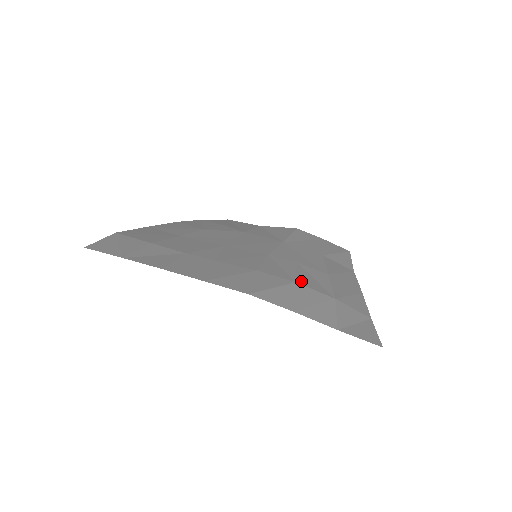
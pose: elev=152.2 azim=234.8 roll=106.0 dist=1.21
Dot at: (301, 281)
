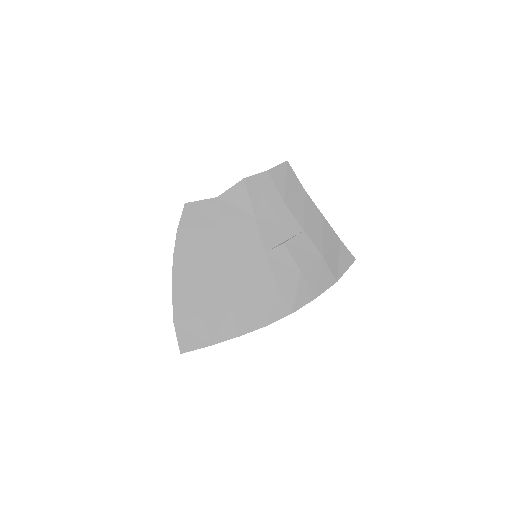
Dot at: (301, 265)
